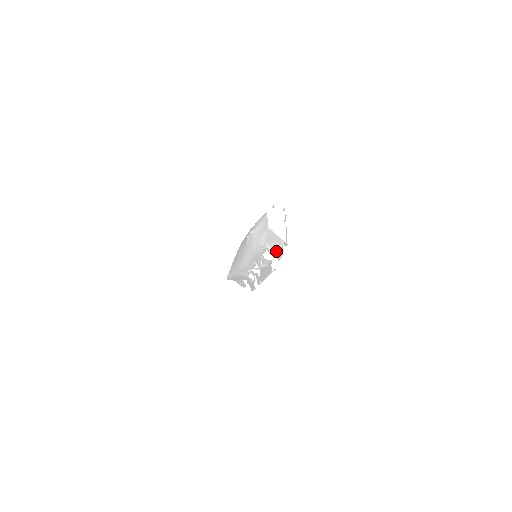
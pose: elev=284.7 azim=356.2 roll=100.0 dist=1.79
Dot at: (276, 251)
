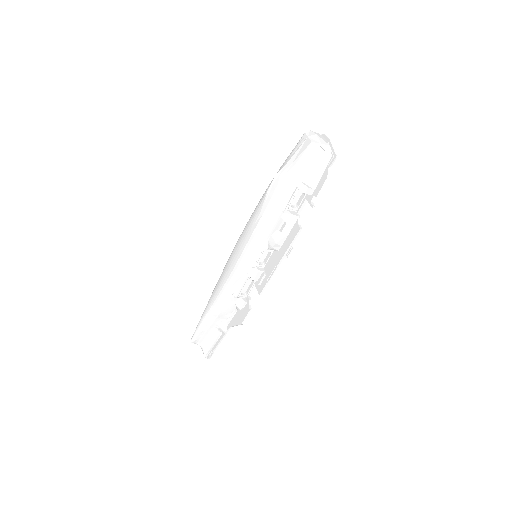
Dot at: (314, 184)
